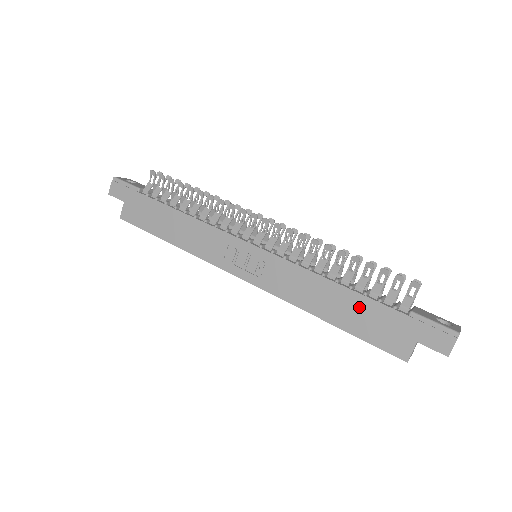
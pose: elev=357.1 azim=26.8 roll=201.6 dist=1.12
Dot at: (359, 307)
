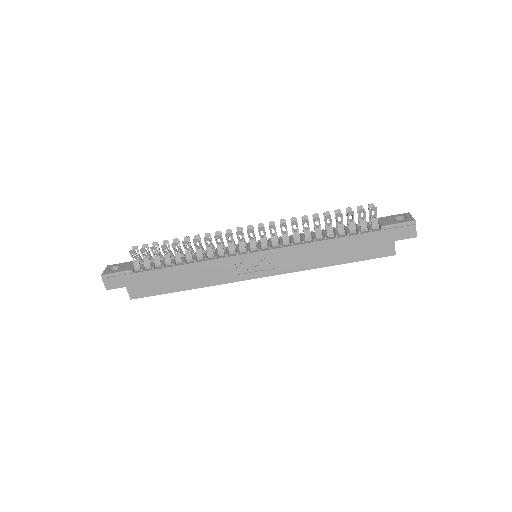
Dot at: (349, 244)
